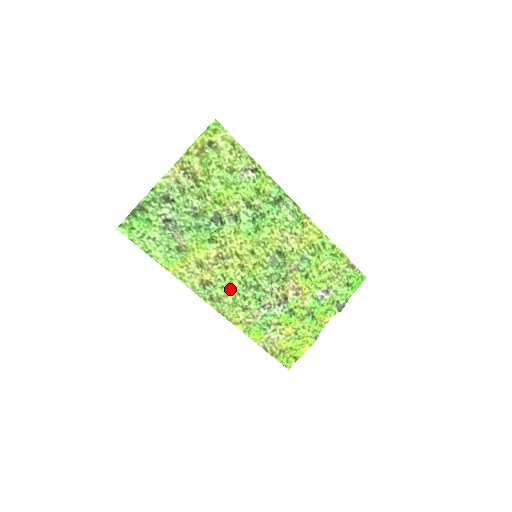
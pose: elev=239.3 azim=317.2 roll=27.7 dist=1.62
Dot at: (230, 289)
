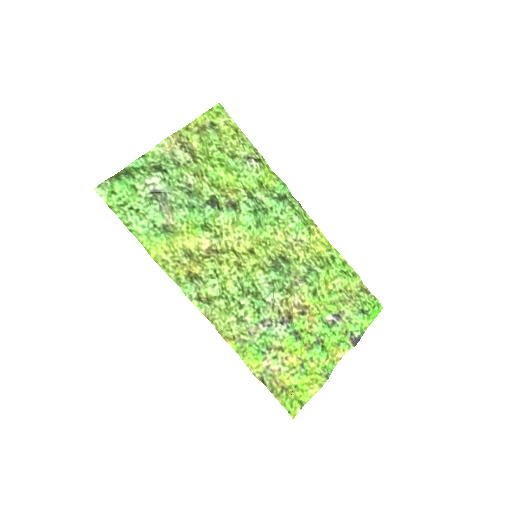
Dot at: (223, 291)
